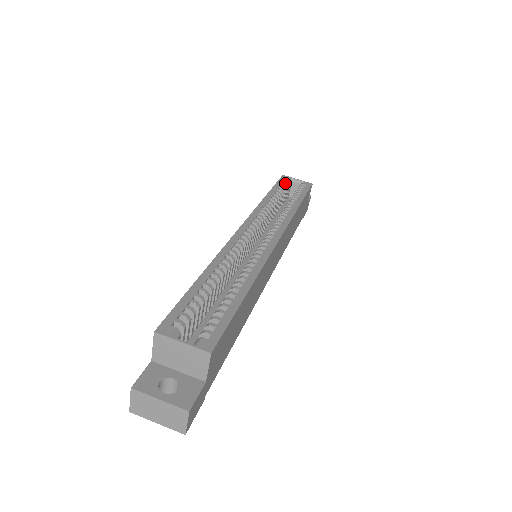
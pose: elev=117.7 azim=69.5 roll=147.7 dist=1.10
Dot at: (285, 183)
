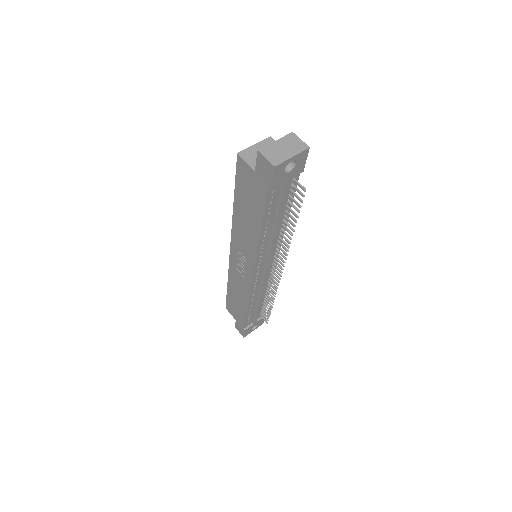
Dot at: occluded
